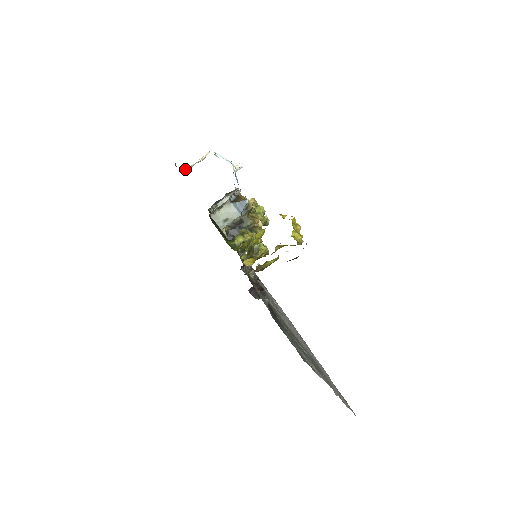
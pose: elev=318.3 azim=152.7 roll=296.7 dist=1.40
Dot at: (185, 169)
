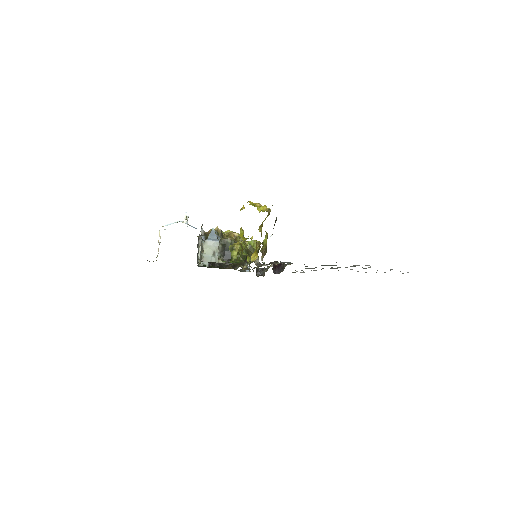
Dot at: (156, 257)
